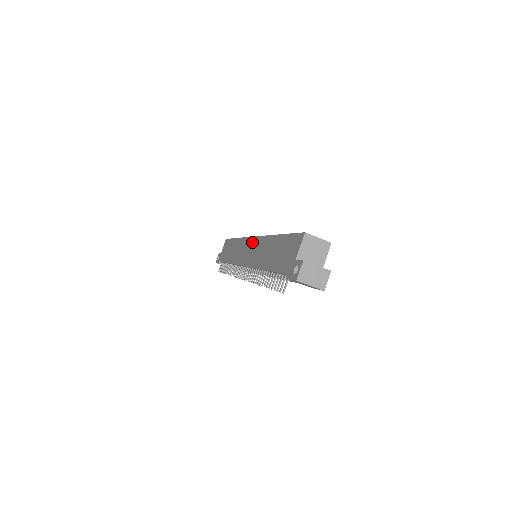
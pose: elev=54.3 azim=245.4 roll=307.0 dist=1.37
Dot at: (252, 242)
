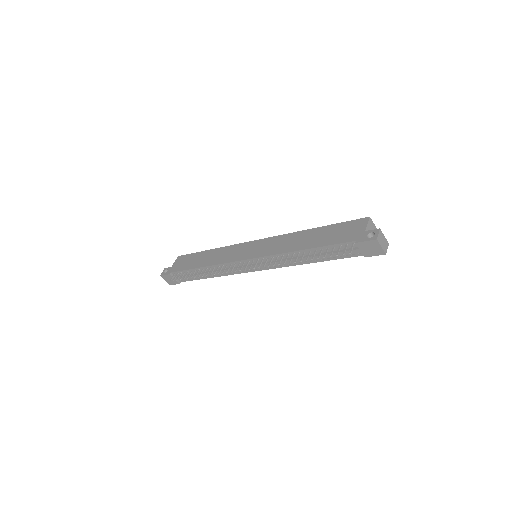
Dot at: (259, 242)
